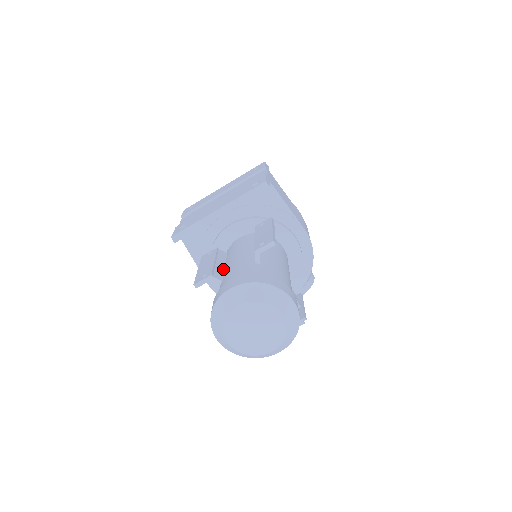
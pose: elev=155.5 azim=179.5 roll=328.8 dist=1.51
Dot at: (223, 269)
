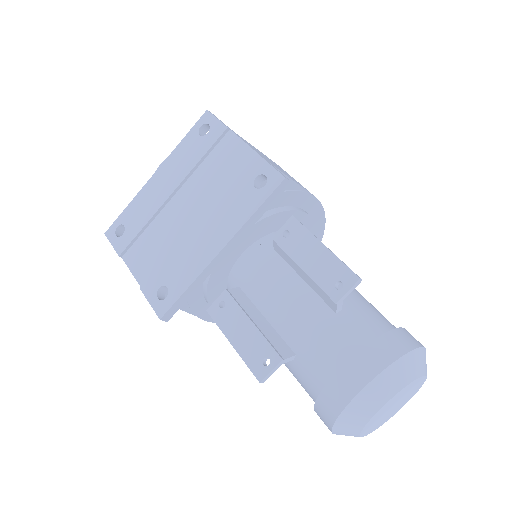
Dot at: (271, 328)
